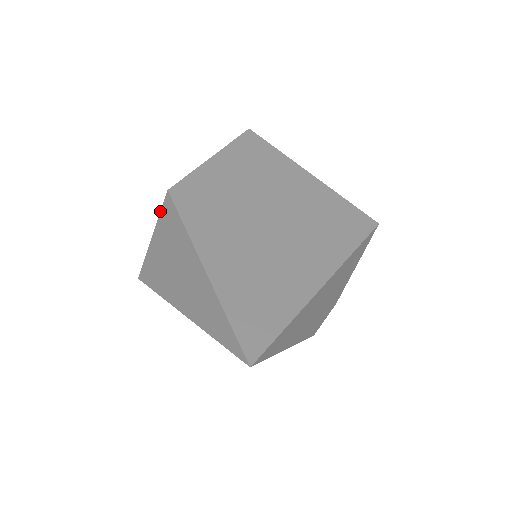
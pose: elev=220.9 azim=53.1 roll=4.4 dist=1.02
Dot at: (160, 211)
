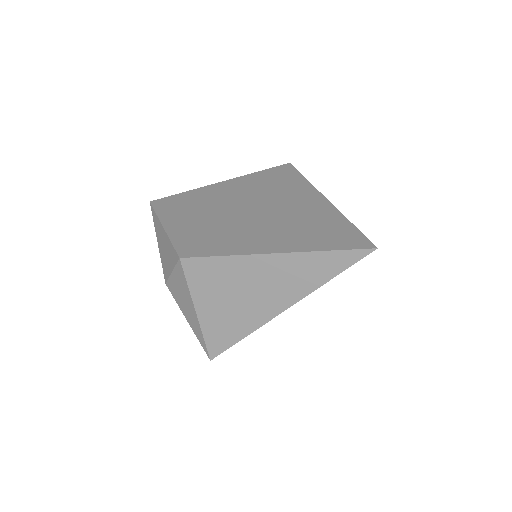
Dot at: (186, 282)
